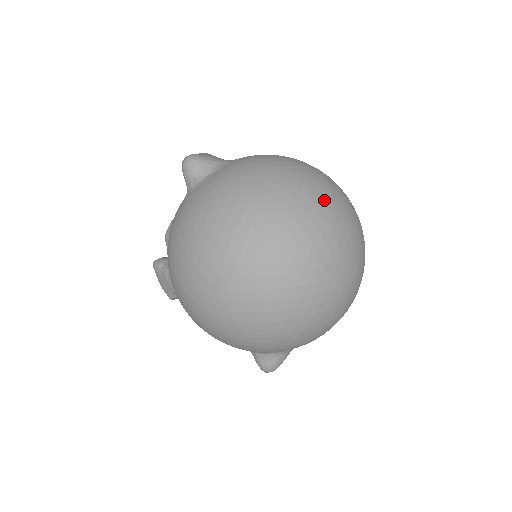
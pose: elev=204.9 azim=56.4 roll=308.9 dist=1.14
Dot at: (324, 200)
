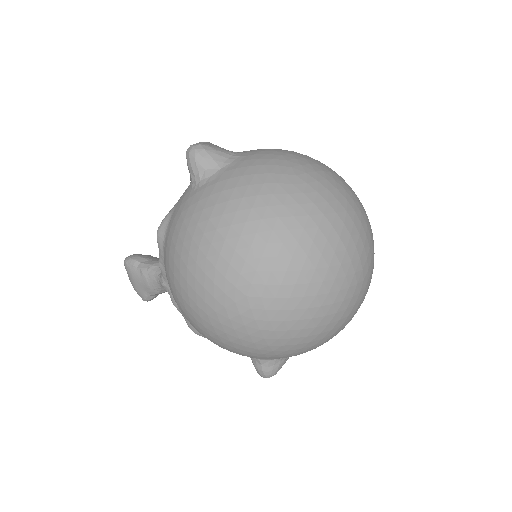
Dot at: (350, 202)
